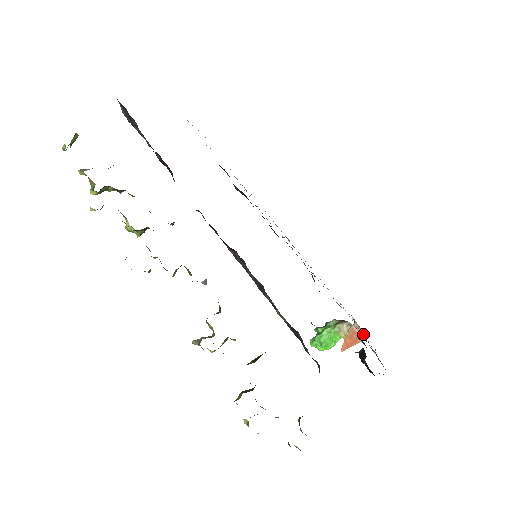
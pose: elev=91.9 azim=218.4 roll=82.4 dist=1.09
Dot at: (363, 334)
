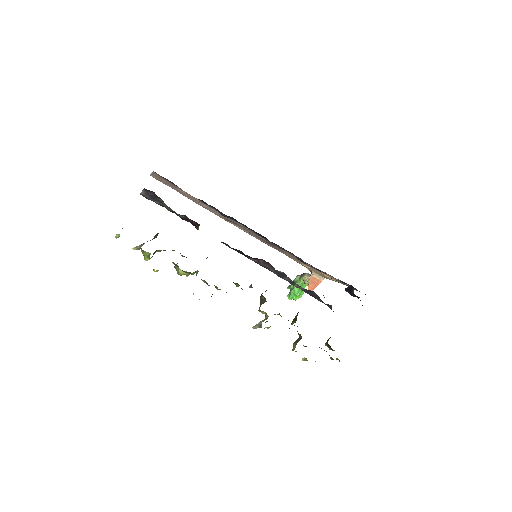
Dot at: (321, 277)
